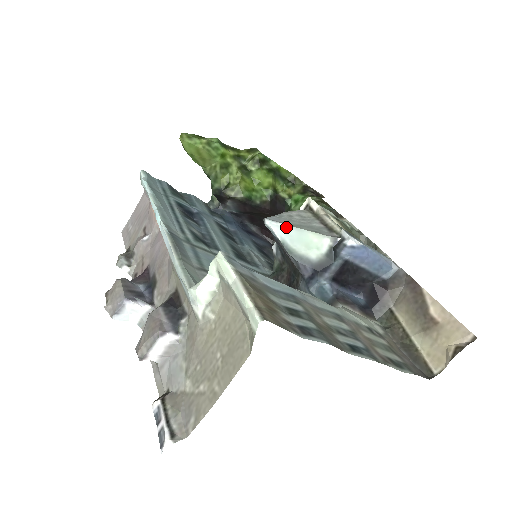
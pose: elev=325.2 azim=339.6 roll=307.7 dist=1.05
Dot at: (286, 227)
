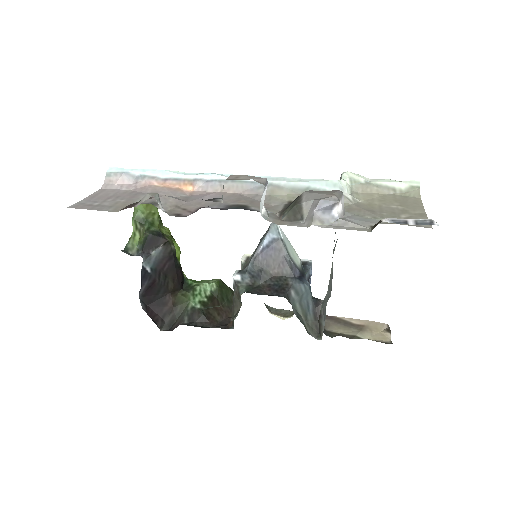
Dot at: (284, 234)
